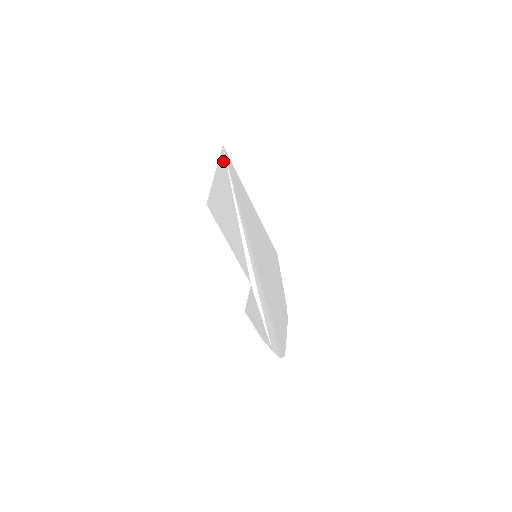
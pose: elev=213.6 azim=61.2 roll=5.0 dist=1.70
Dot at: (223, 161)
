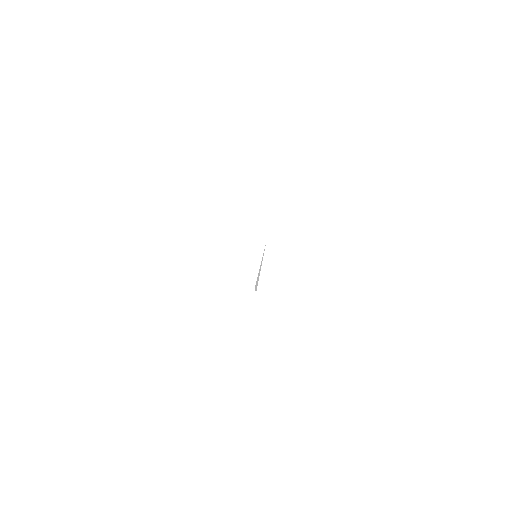
Dot at: occluded
